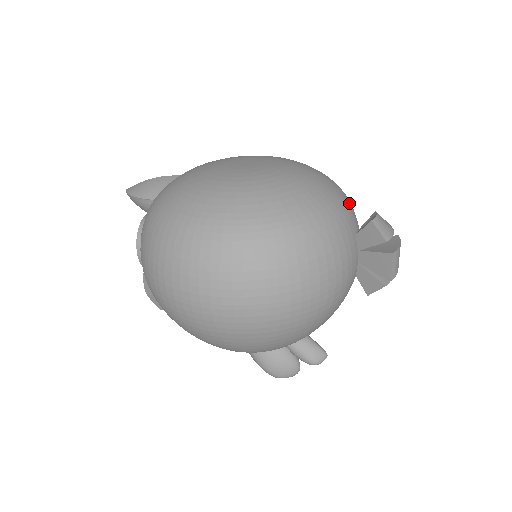
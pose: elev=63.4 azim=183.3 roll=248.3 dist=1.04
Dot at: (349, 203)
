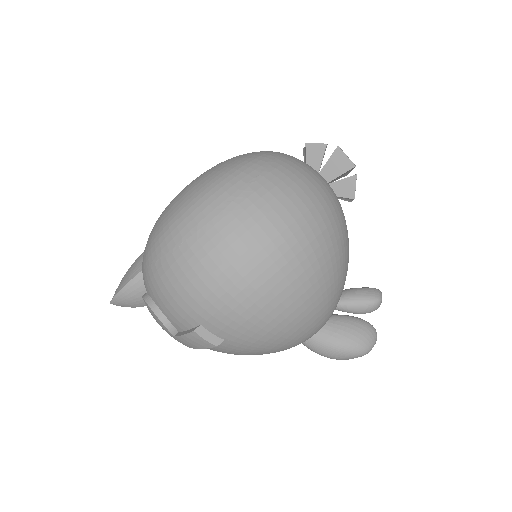
Dot at: occluded
